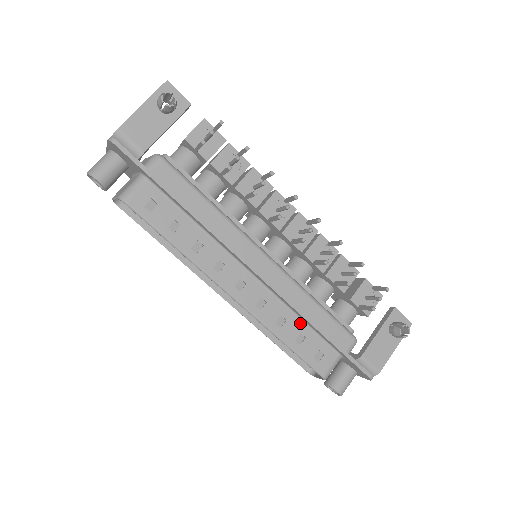
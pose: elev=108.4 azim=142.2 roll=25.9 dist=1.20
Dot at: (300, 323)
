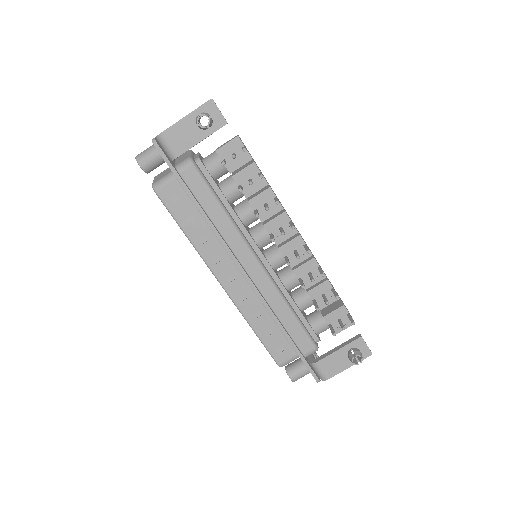
Dot at: (272, 321)
